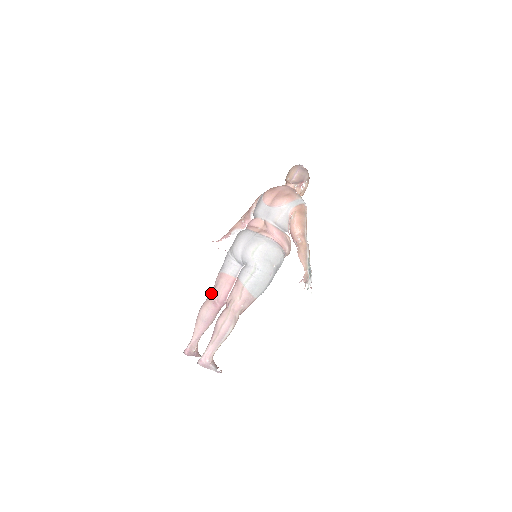
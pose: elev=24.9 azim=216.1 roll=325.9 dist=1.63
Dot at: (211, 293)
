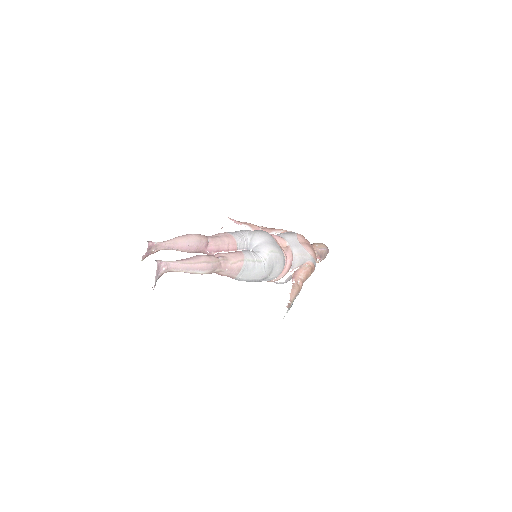
Dot at: (208, 236)
